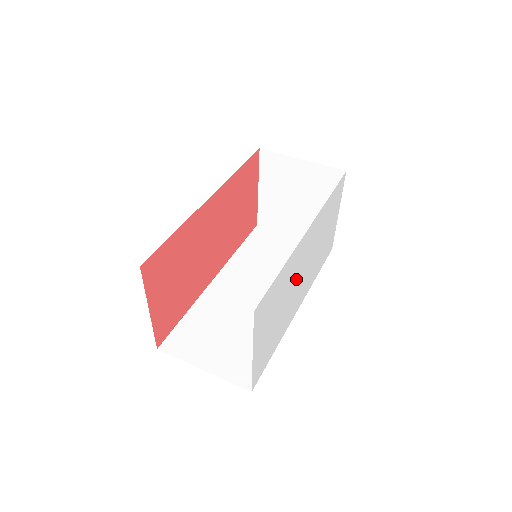
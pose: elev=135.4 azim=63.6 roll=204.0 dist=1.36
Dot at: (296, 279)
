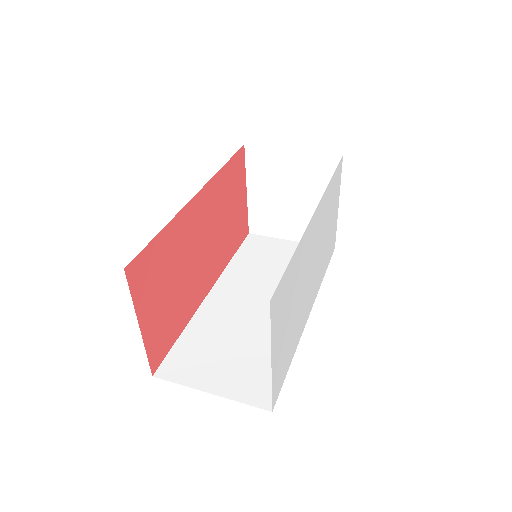
Dot at: (307, 273)
